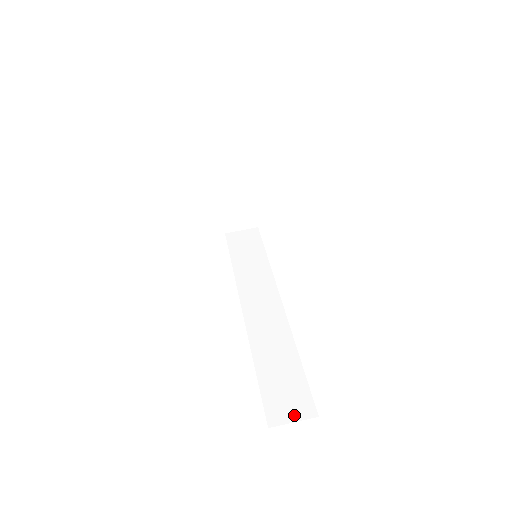
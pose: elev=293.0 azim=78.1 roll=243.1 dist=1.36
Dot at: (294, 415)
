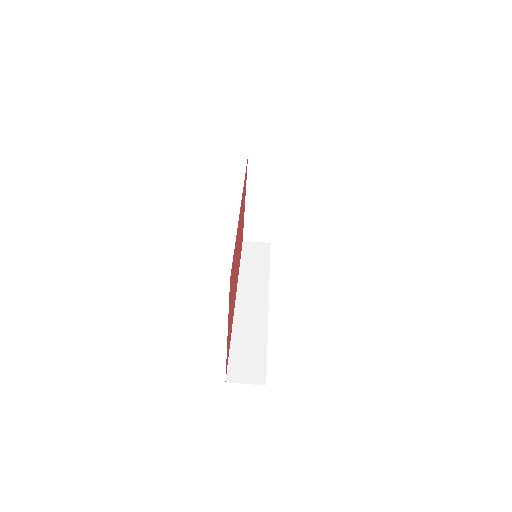
Dot at: (248, 379)
